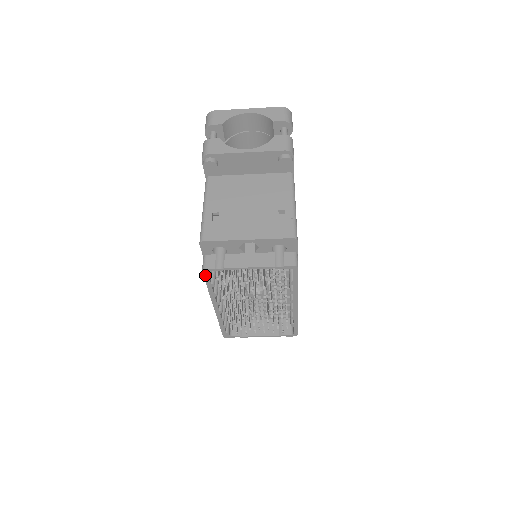
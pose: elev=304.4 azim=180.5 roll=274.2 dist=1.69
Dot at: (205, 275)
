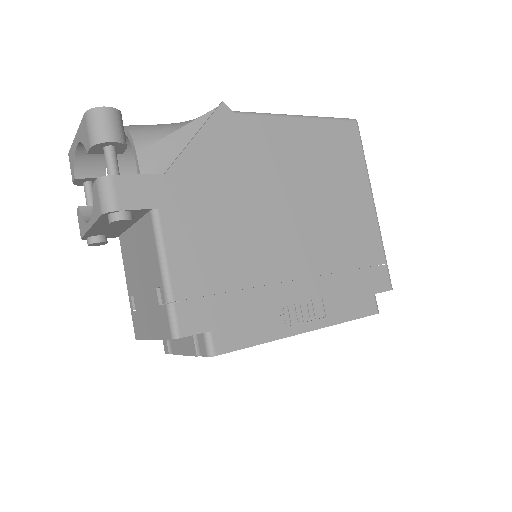
Dot at: occluded
